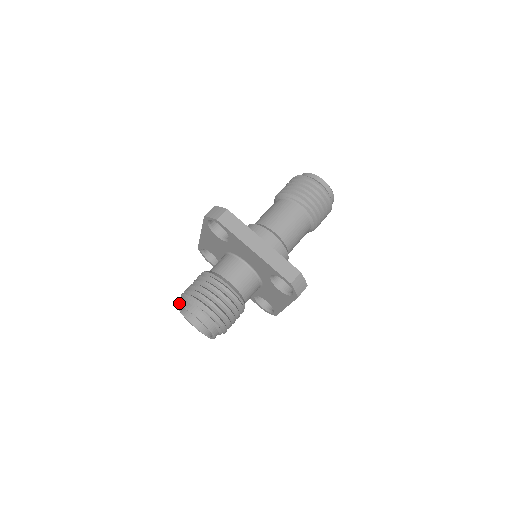
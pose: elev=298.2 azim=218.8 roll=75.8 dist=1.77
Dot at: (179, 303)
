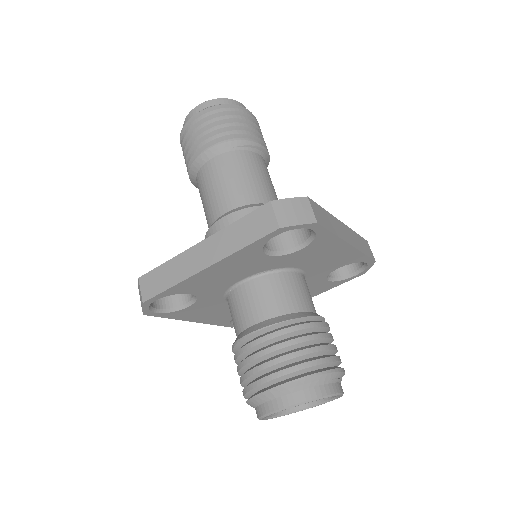
Dot at: (293, 402)
